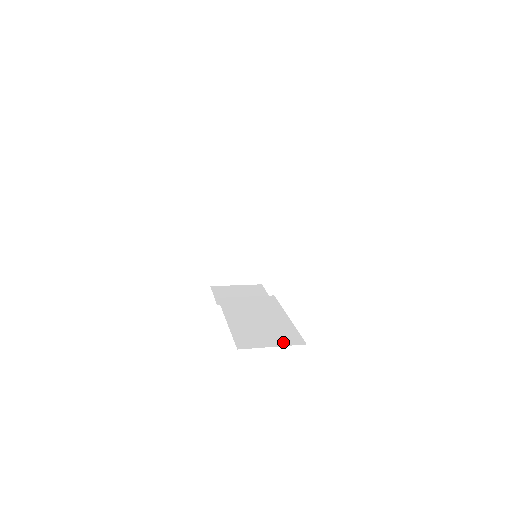
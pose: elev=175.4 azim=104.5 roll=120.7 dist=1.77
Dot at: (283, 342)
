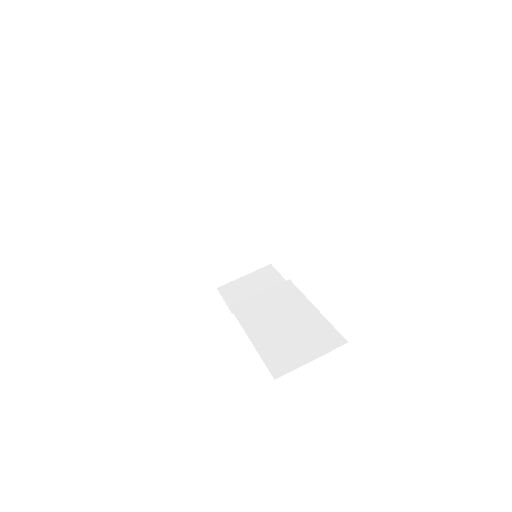
Dot at: (321, 349)
